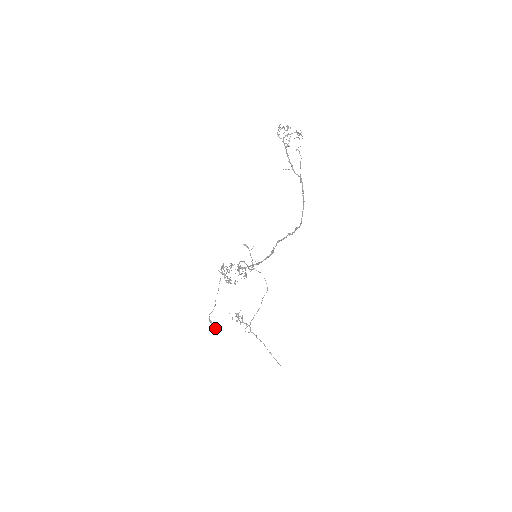
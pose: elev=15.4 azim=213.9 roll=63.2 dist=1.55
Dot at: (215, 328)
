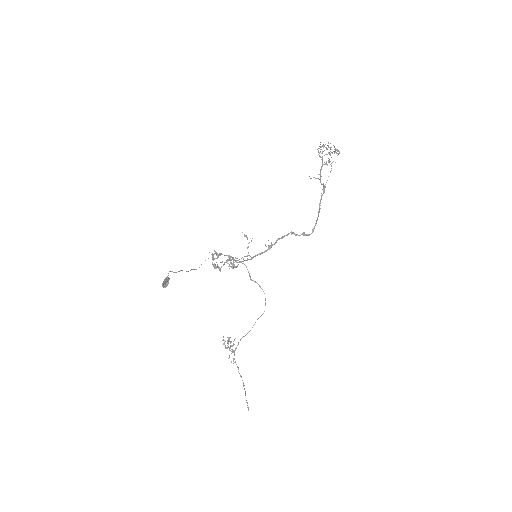
Dot at: (168, 283)
